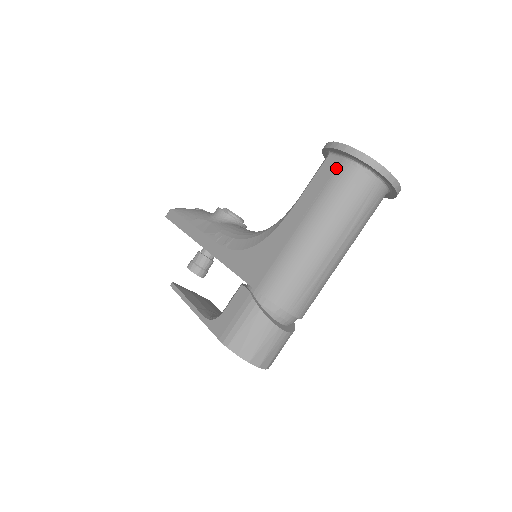
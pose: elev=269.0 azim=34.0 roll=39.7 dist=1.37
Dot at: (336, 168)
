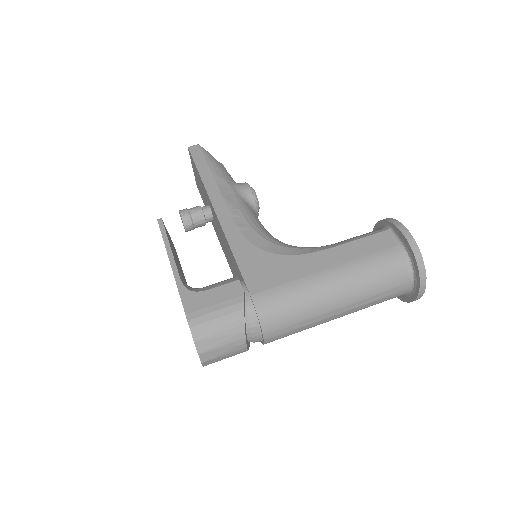
Dot at: (389, 247)
